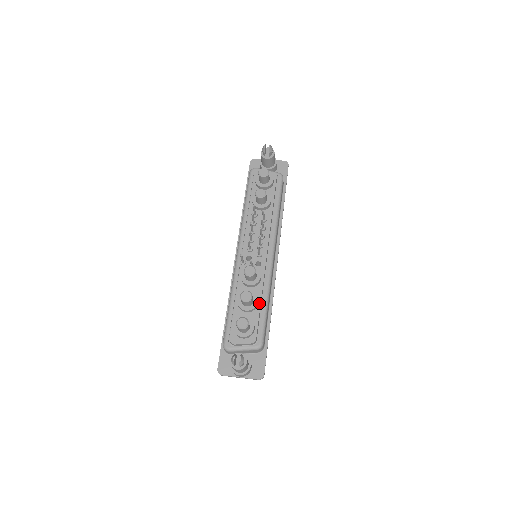
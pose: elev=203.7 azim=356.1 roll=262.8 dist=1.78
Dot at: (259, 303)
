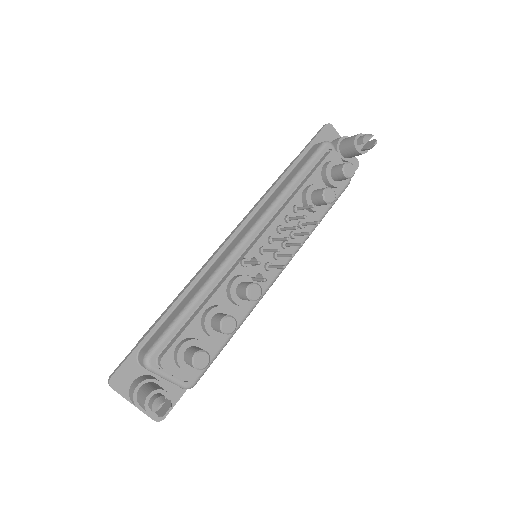
Dot at: occluded
